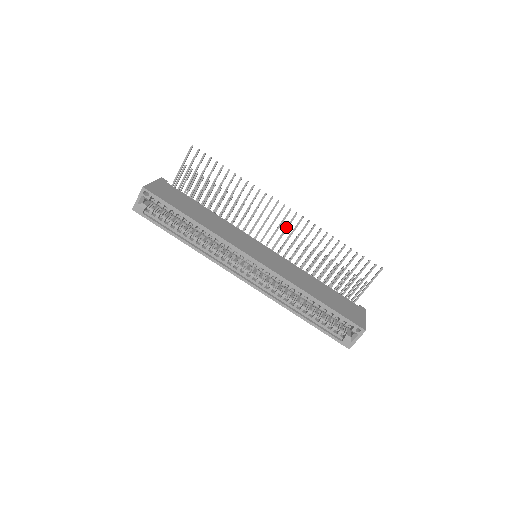
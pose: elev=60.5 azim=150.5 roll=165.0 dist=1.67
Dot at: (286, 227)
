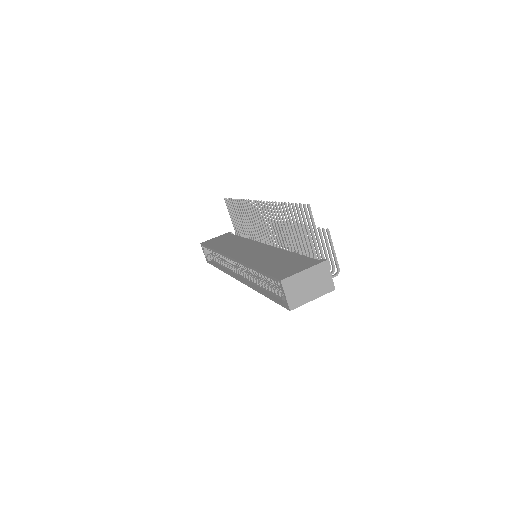
Dot at: (265, 218)
